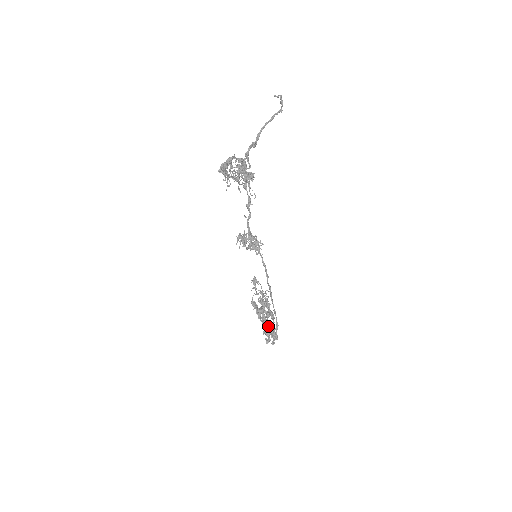
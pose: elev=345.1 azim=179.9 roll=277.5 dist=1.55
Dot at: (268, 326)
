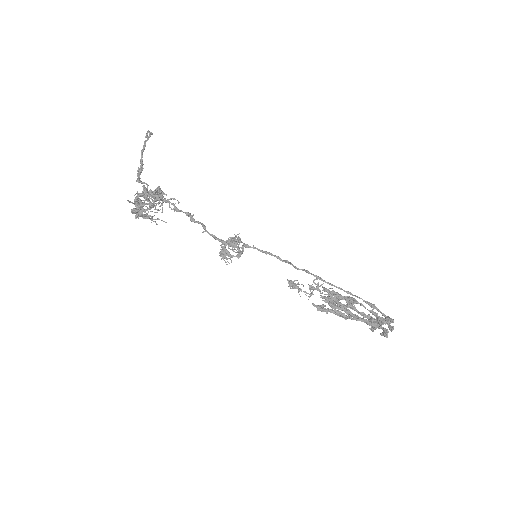
Dot at: (369, 318)
